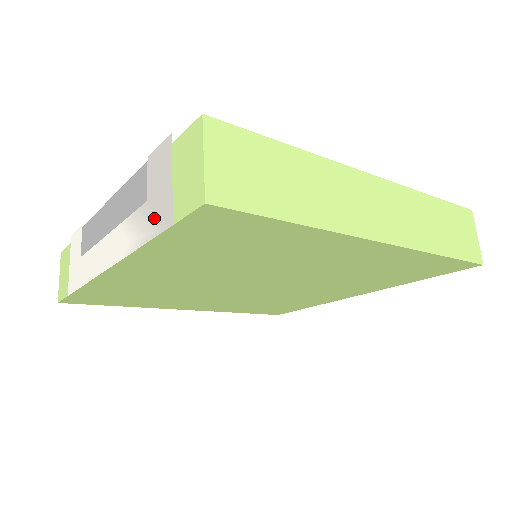
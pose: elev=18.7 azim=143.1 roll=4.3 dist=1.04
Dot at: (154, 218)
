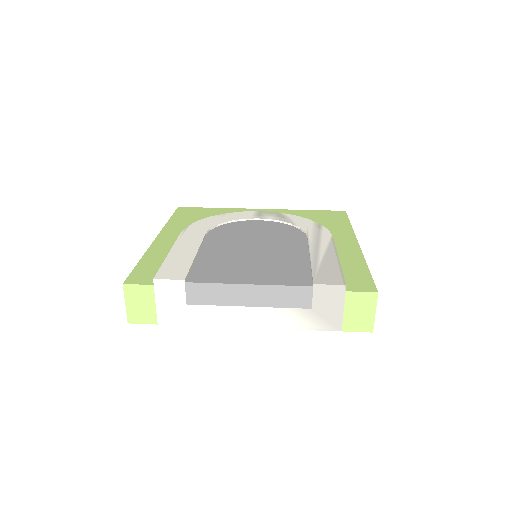
Dot at: (321, 321)
